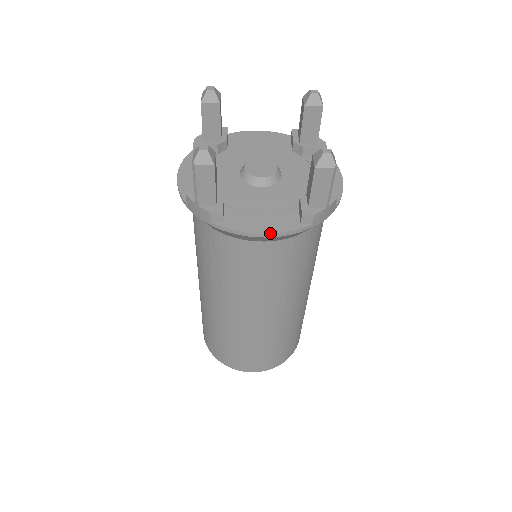
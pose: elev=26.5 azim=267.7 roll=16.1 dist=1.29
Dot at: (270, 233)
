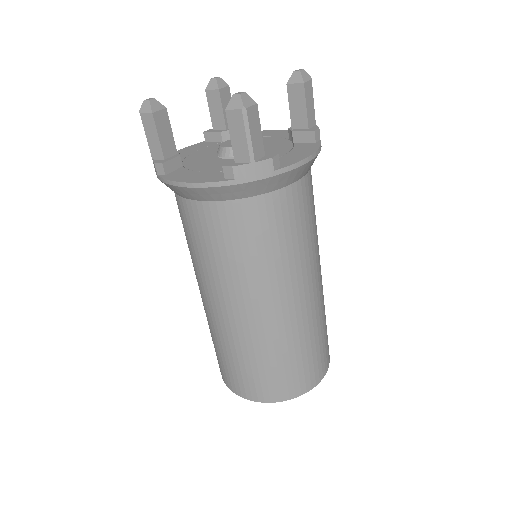
Dot at: (190, 182)
